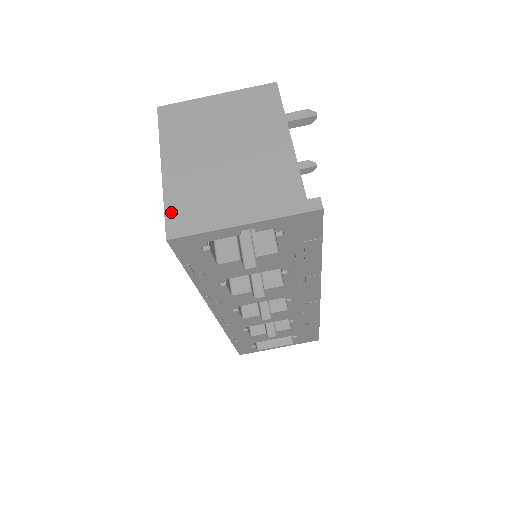
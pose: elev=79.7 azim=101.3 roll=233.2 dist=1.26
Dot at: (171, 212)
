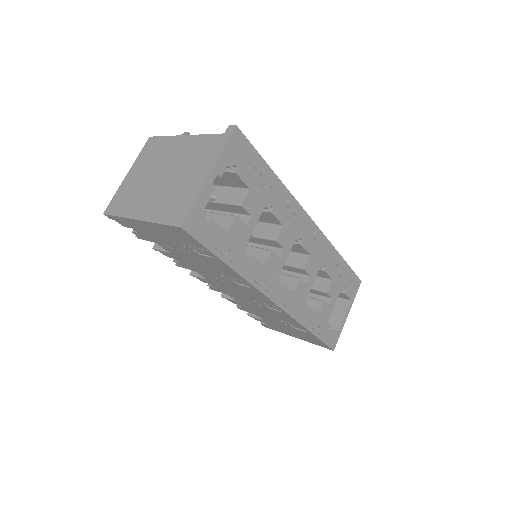
Dot at: (167, 220)
